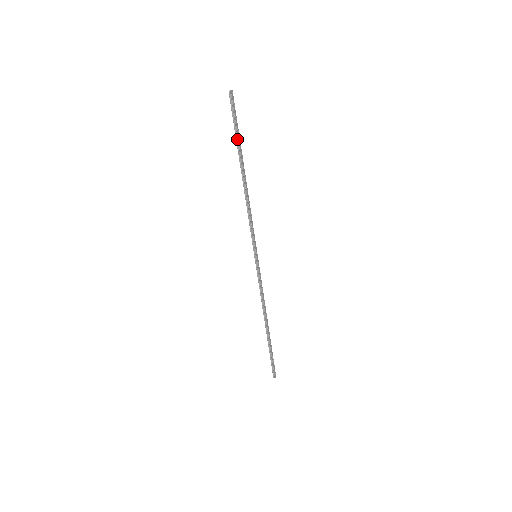
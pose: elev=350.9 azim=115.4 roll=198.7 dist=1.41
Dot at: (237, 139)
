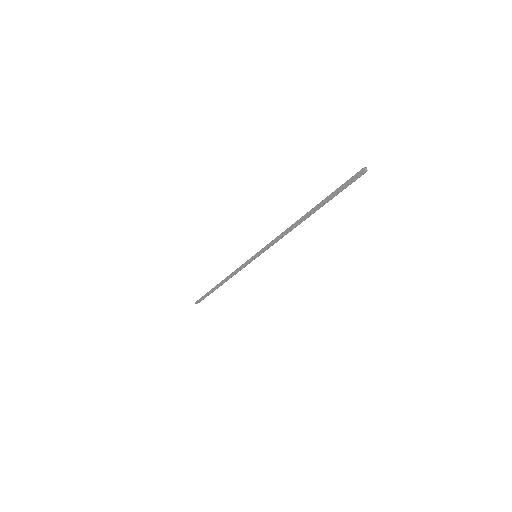
Dot at: (330, 199)
